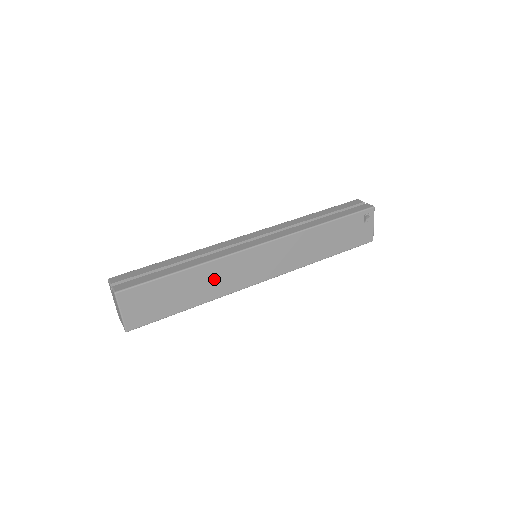
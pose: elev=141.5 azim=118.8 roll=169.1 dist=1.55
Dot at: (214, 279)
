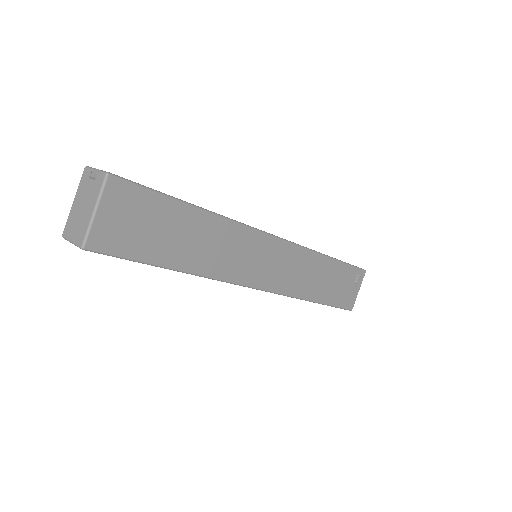
Dot at: (218, 246)
